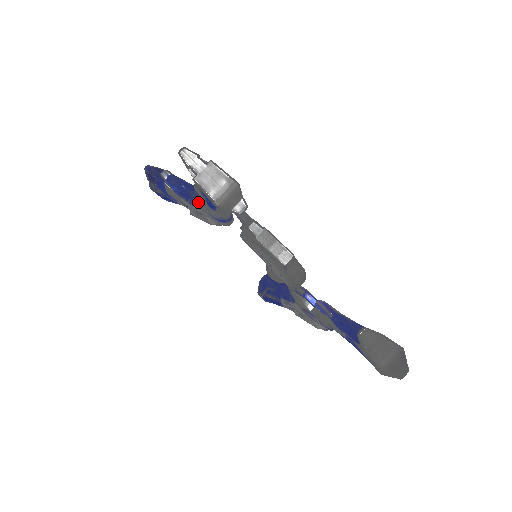
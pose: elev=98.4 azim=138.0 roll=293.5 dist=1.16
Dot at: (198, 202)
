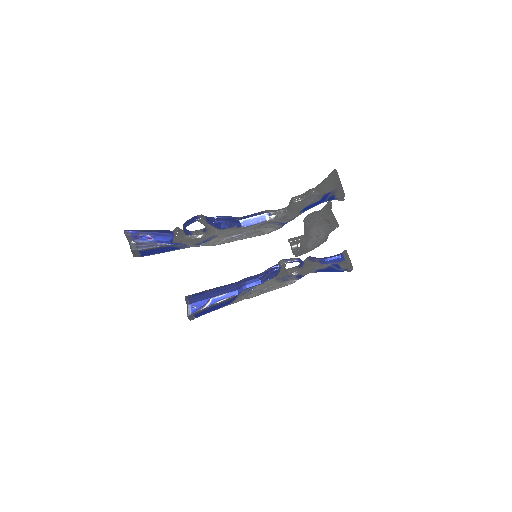
Dot at: (271, 217)
